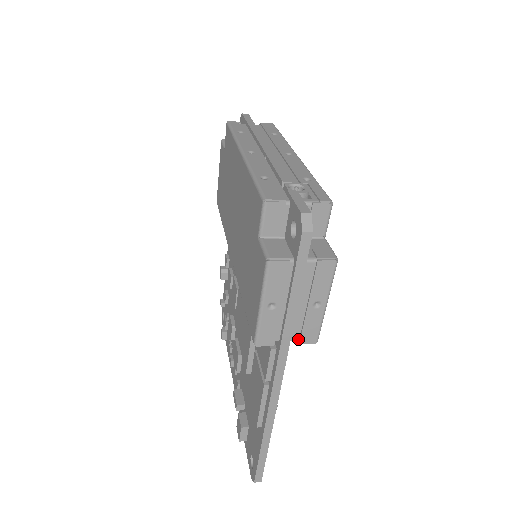
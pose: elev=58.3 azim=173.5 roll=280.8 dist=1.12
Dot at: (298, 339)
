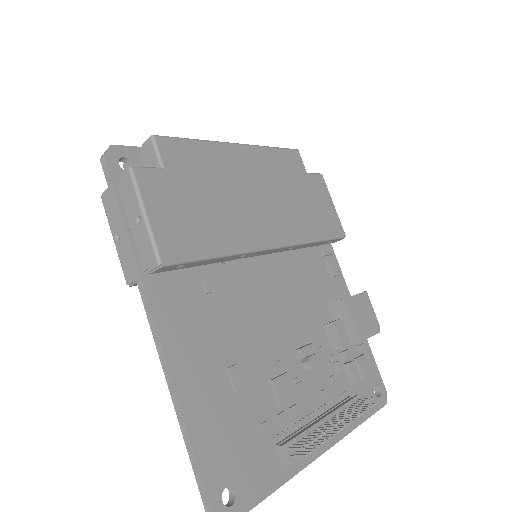
Dot at: (149, 267)
